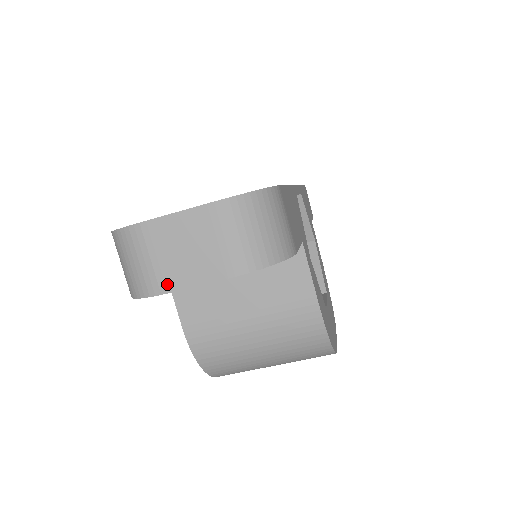
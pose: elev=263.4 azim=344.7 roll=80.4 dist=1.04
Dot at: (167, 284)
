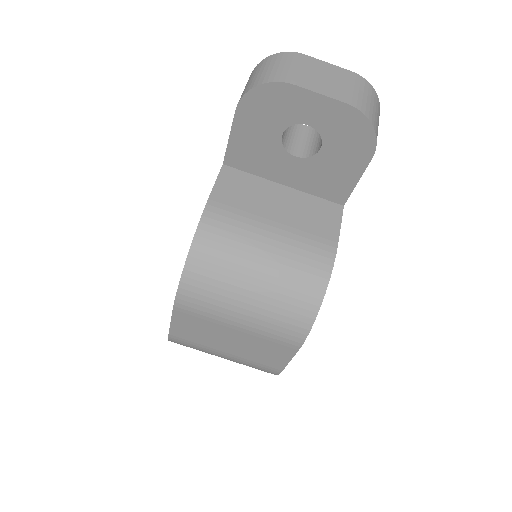
Dot at: (299, 82)
